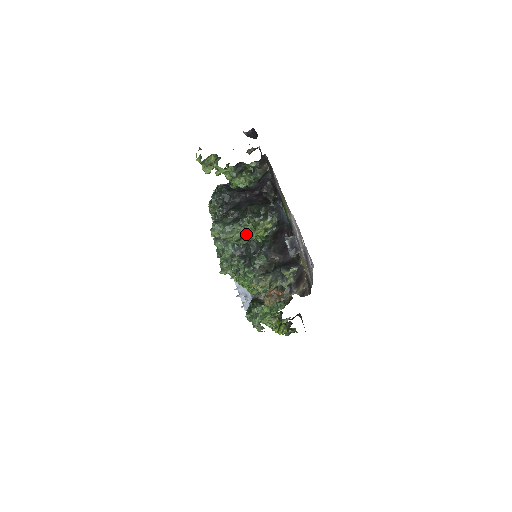
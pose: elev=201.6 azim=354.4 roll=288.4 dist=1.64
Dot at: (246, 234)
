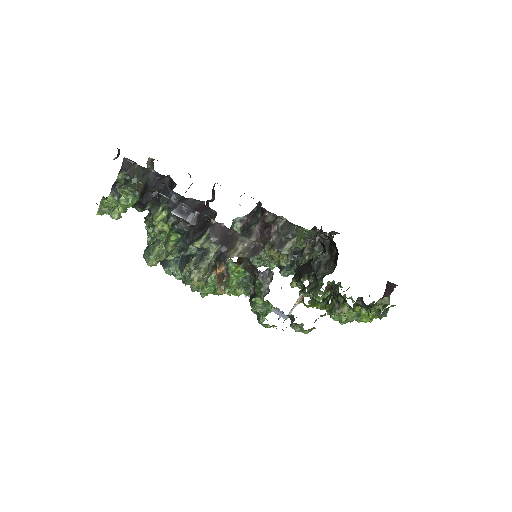
Dot at: (160, 240)
